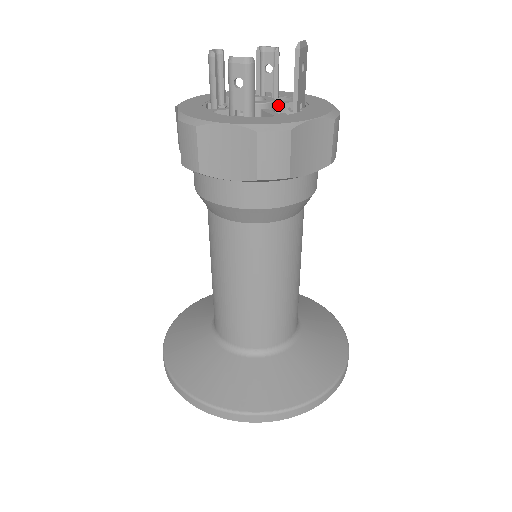
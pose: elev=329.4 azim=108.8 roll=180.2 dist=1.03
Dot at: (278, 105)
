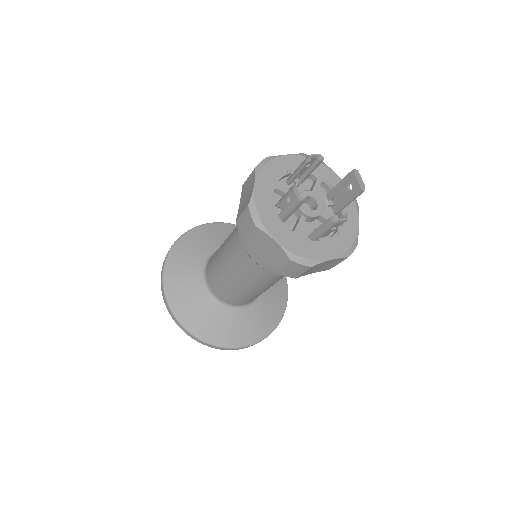
Dot at: (316, 194)
